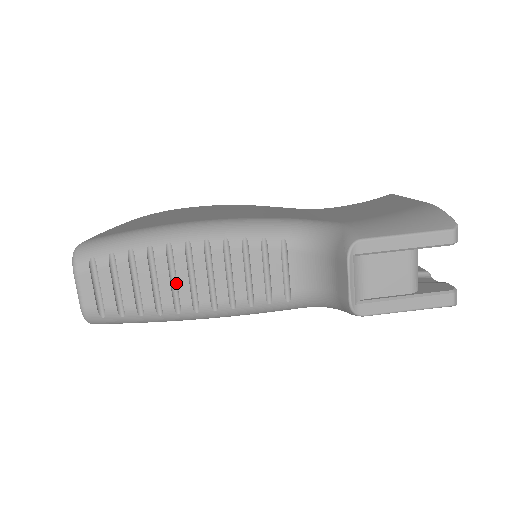
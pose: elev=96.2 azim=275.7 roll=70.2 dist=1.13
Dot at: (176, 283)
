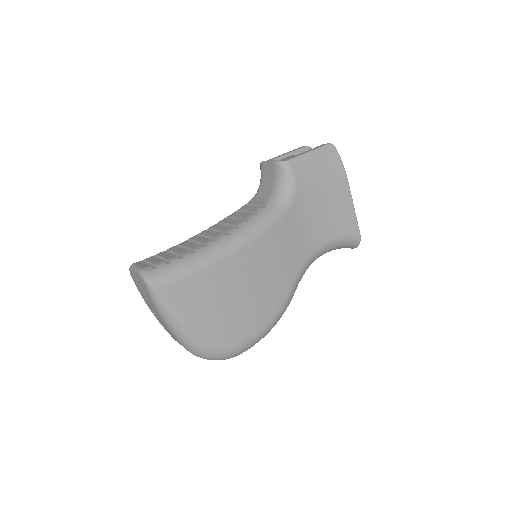
Dot at: (198, 243)
